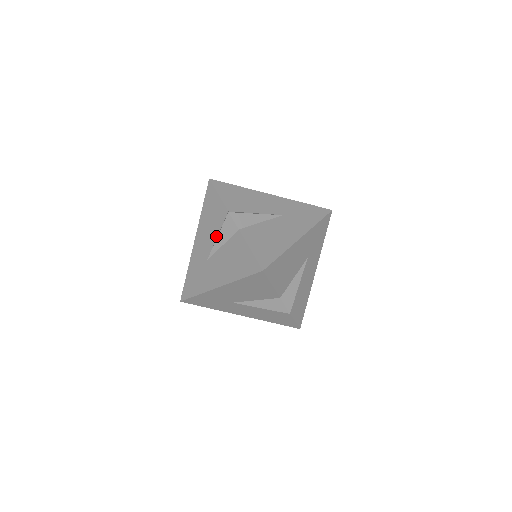
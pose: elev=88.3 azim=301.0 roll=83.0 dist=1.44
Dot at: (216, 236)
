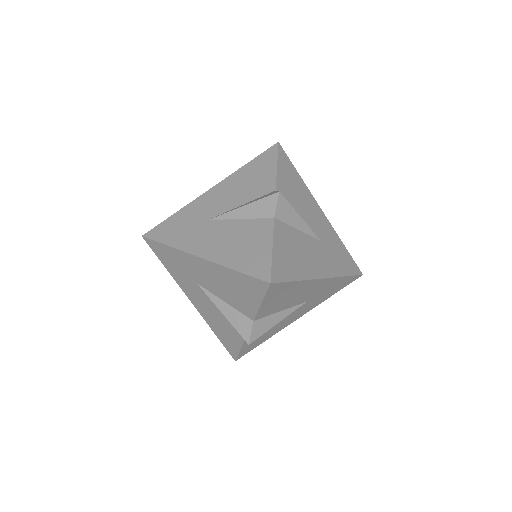
Dot at: (224, 300)
